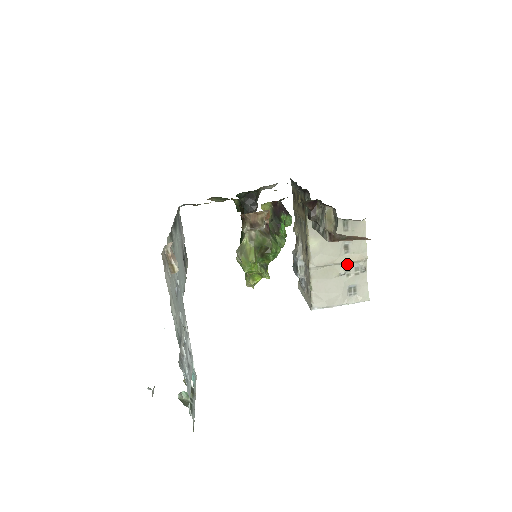
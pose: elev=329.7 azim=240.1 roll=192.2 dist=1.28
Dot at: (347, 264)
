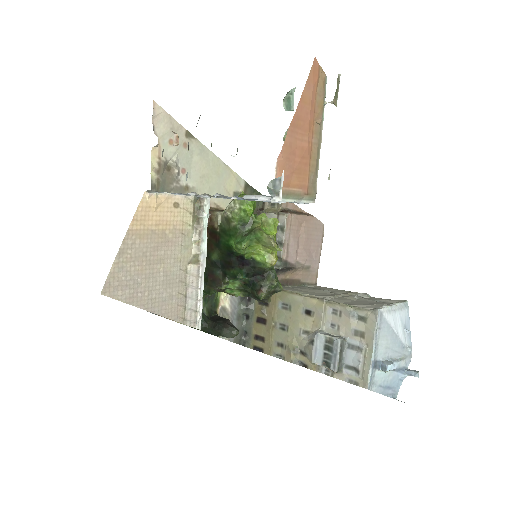
Dot at: occluded
